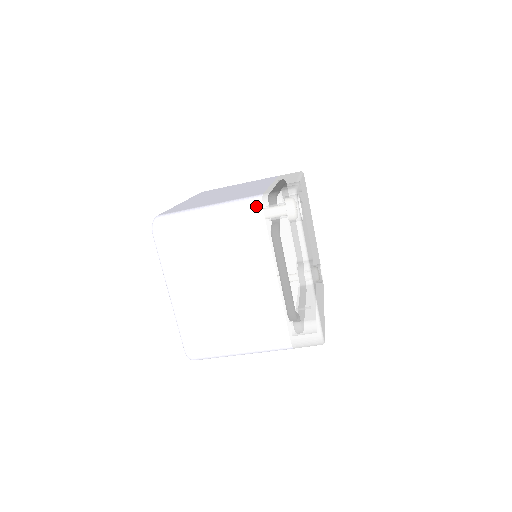
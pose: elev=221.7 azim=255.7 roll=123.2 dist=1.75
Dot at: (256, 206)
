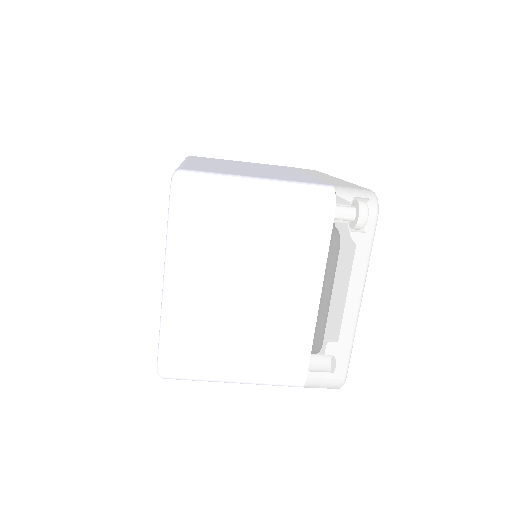
Dot at: (327, 198)
